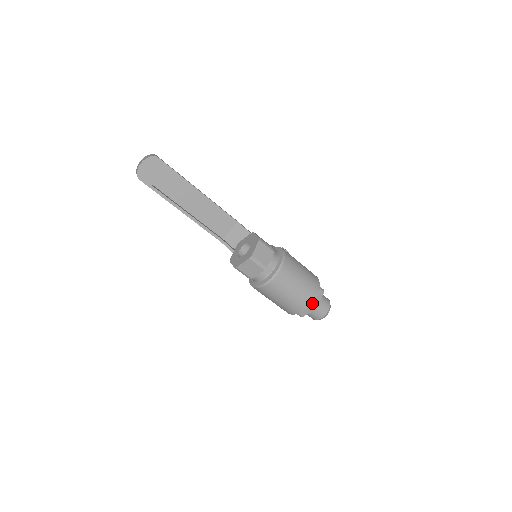
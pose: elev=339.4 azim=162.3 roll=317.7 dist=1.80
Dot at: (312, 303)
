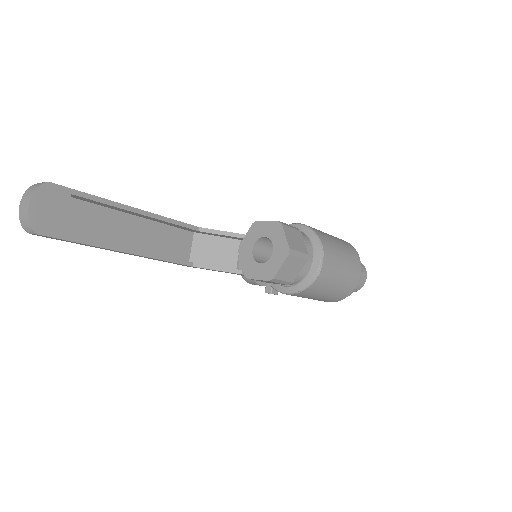
Dot at: occluded
